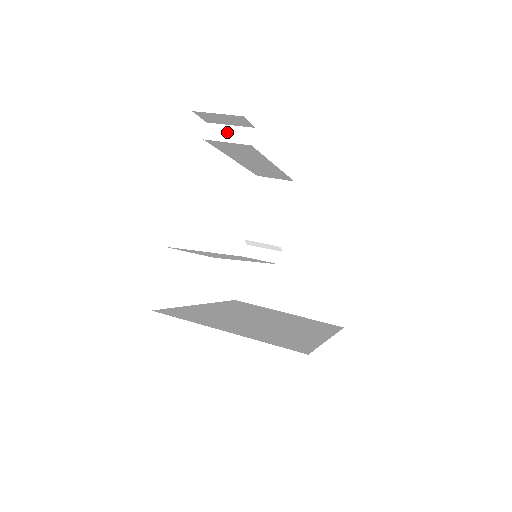
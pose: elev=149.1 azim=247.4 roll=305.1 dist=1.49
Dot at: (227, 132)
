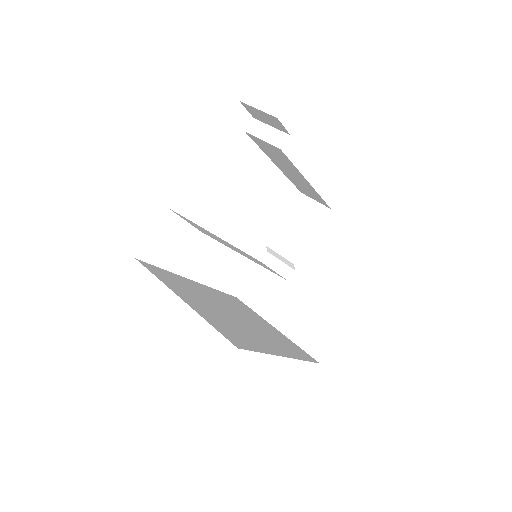
Dot at: (266, 131)
